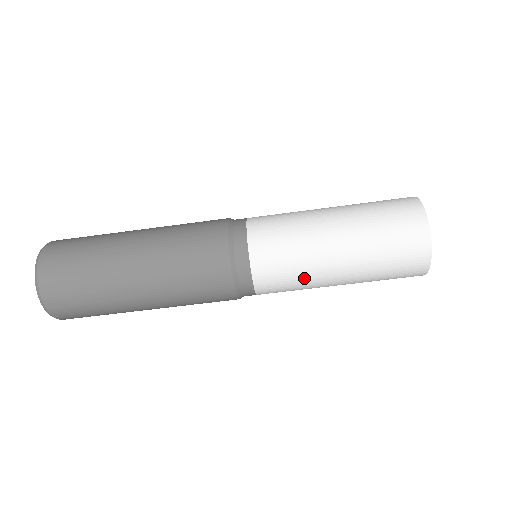
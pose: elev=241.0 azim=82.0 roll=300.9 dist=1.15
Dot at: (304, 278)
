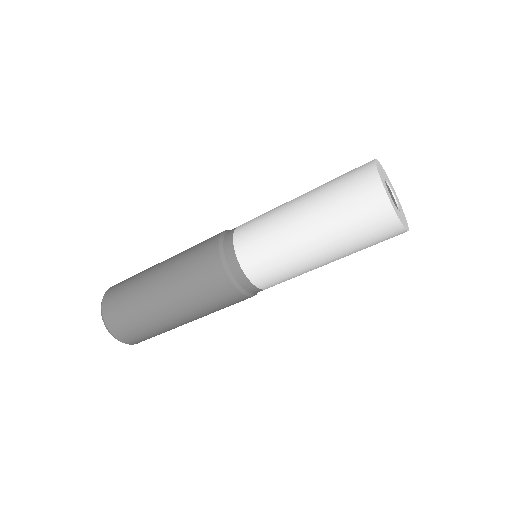
Dot at: (297, 272)
